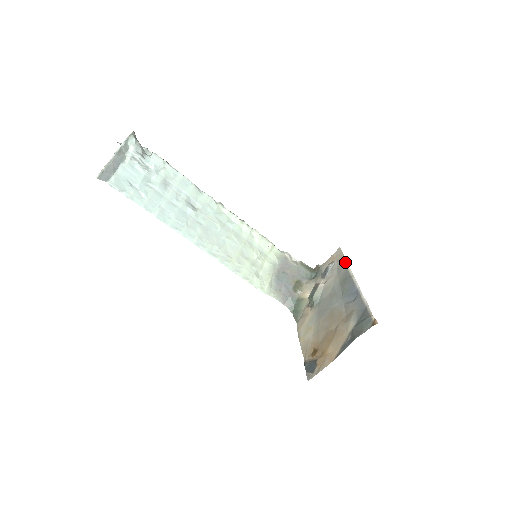
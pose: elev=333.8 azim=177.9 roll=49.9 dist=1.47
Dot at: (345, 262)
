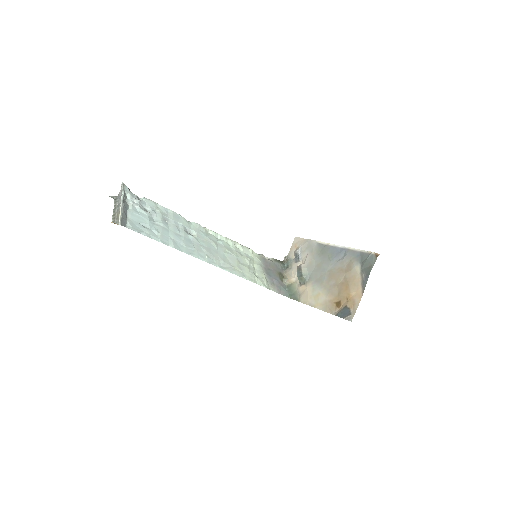
Dot at: (312, 241)
